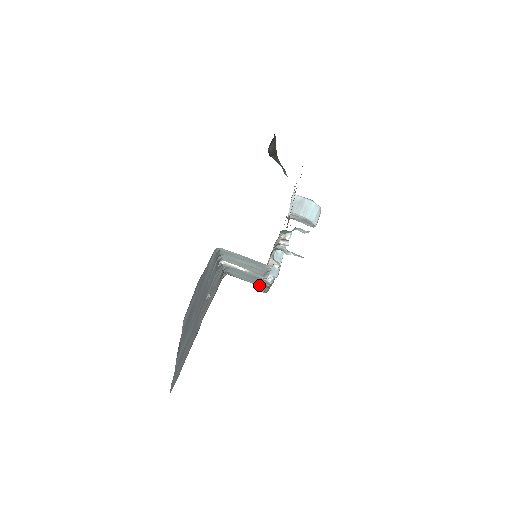
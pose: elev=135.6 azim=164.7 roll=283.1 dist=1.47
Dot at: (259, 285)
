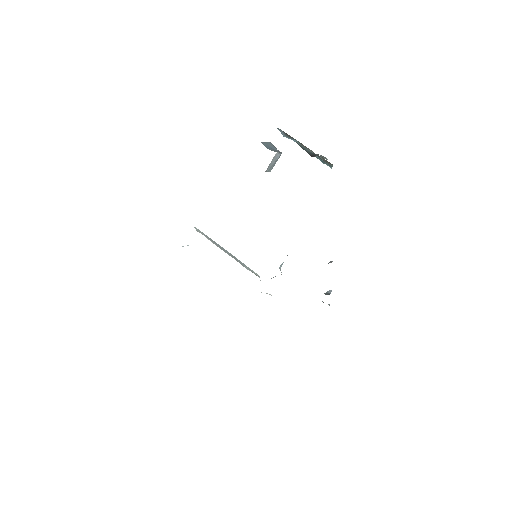
Dot at: (202, 232)
